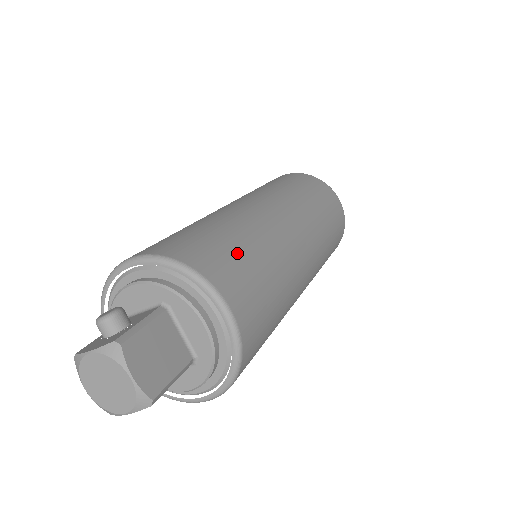
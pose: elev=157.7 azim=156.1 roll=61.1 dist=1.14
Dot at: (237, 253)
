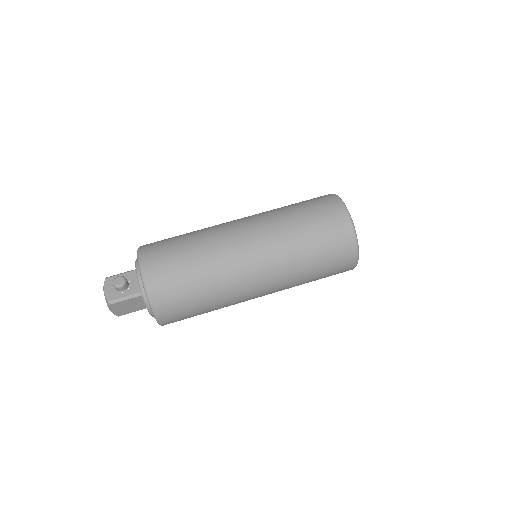
Dot at: (188, 299)
